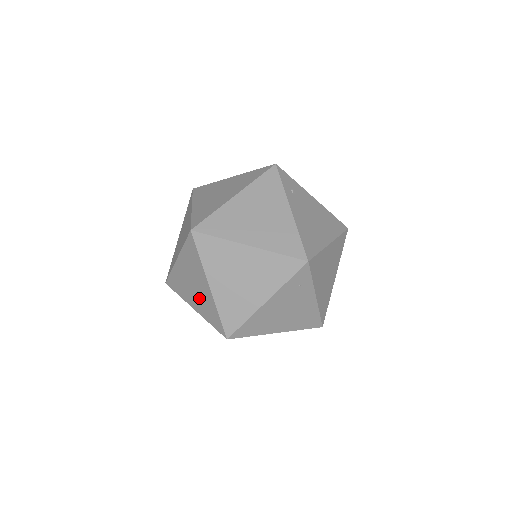
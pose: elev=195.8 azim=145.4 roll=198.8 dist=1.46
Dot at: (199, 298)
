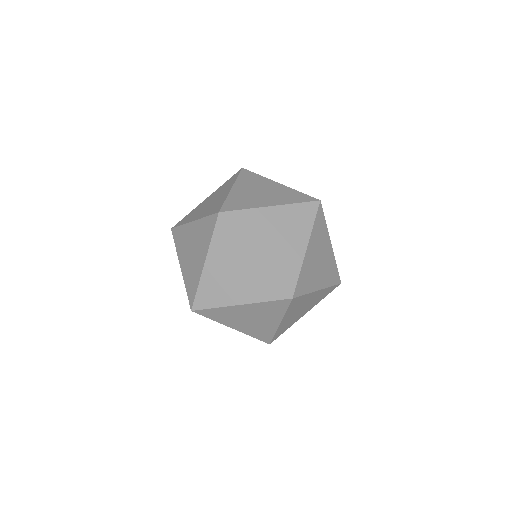
Dot at: (252, 326)
